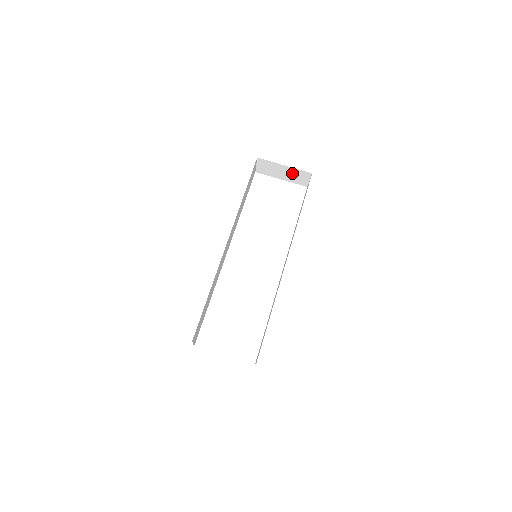
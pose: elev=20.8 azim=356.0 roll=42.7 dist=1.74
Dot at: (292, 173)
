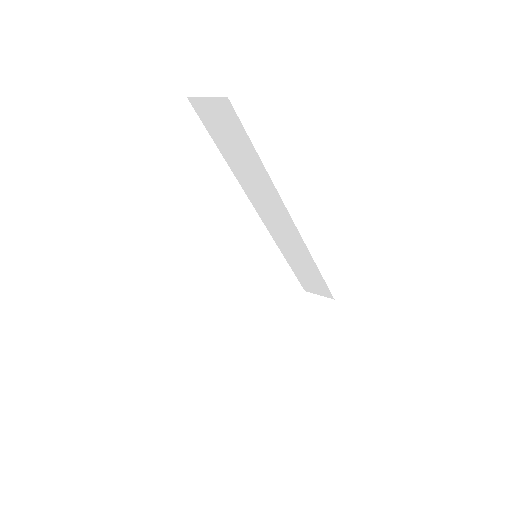
Dot at: occluded
